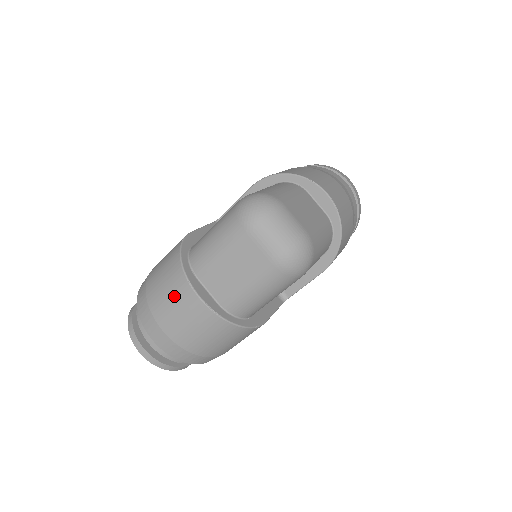
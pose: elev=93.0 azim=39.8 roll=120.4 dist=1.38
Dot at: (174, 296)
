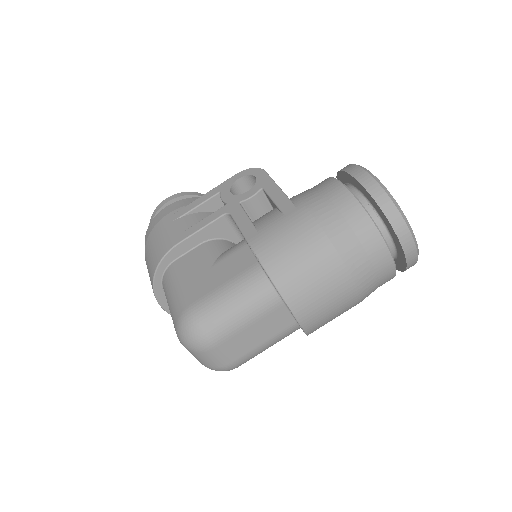
Dot at: occluded
